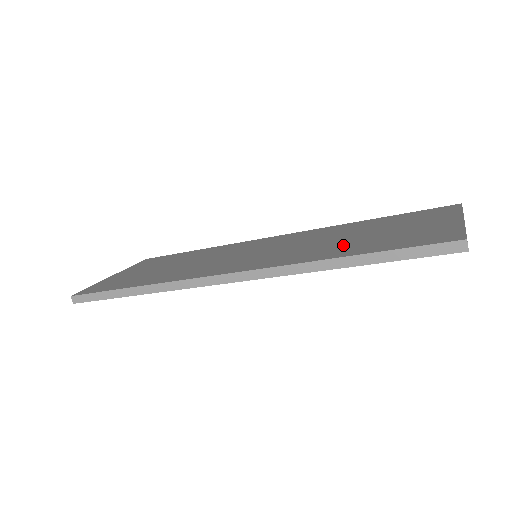
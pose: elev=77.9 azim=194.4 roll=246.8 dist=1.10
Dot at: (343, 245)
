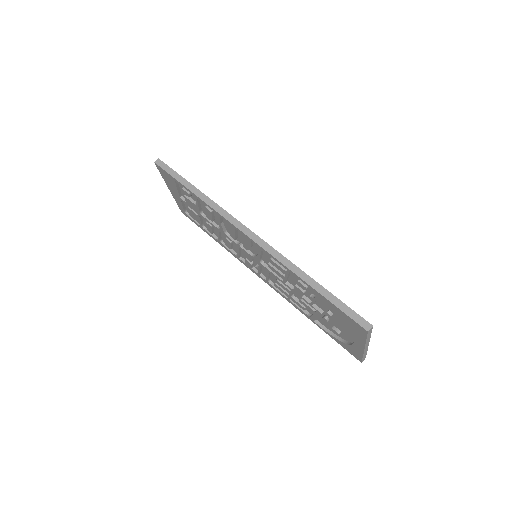
Dot at: occluded
